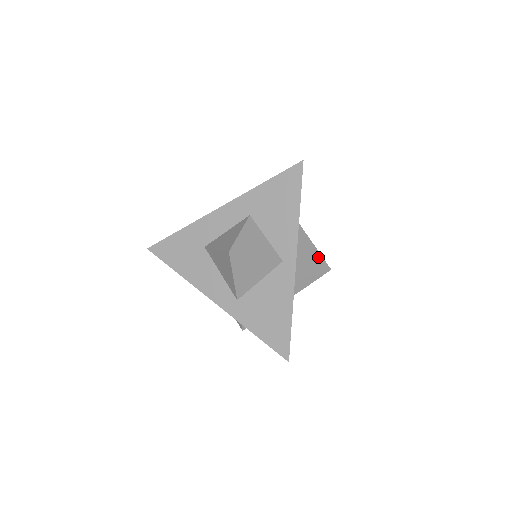
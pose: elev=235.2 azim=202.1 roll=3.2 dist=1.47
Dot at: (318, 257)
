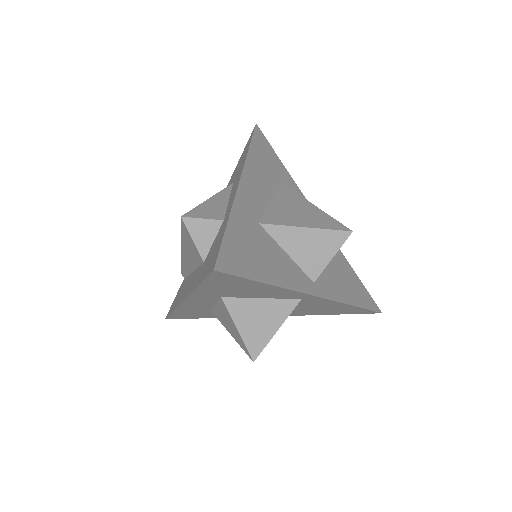
Dot at: (326, 237)
